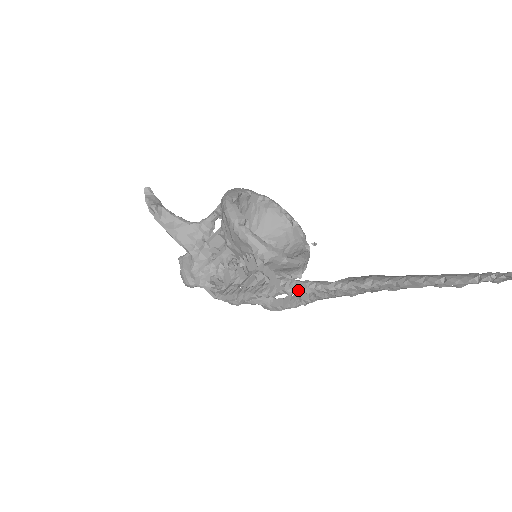
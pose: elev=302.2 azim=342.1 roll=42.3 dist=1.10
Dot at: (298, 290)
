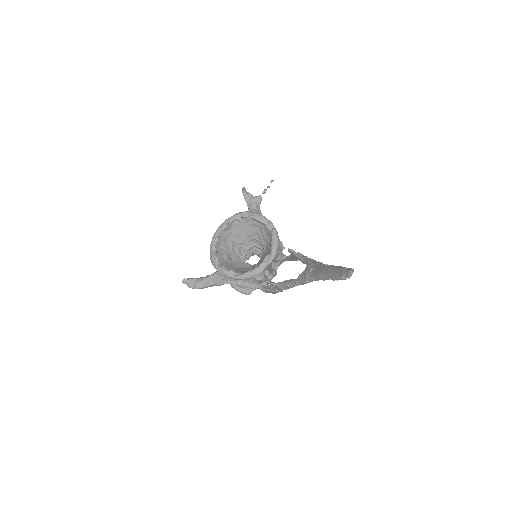
Dot at: occluded
